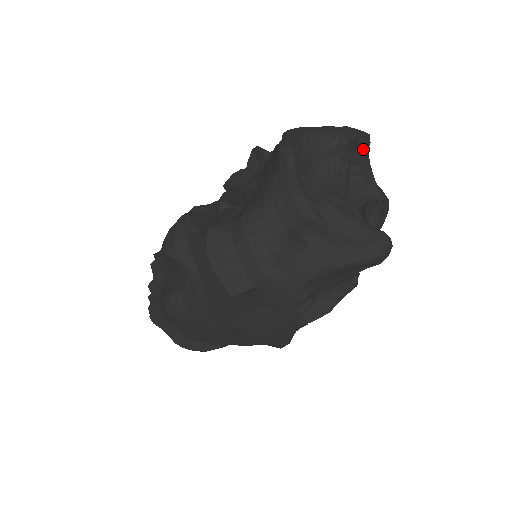
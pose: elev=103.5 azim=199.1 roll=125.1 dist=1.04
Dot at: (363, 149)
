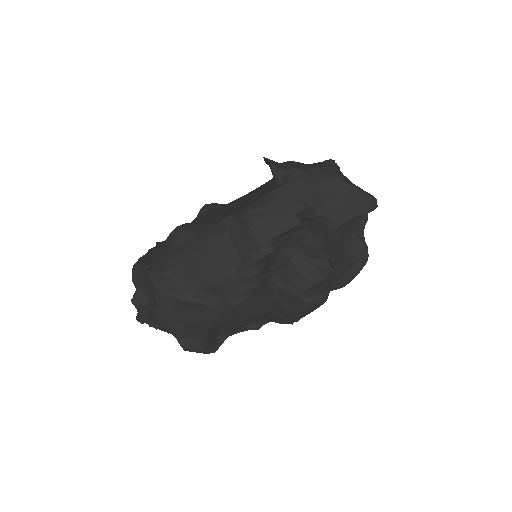
Dot at: occluded
